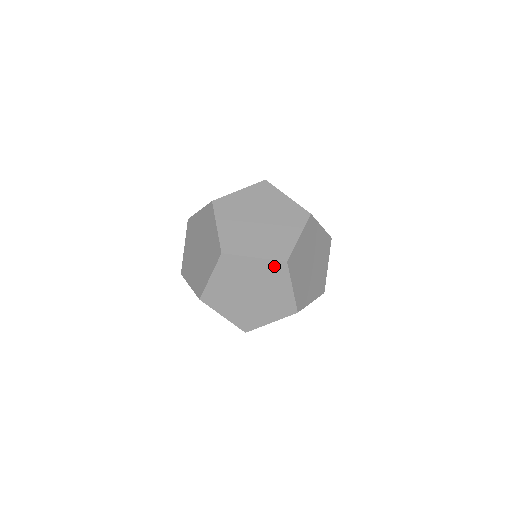
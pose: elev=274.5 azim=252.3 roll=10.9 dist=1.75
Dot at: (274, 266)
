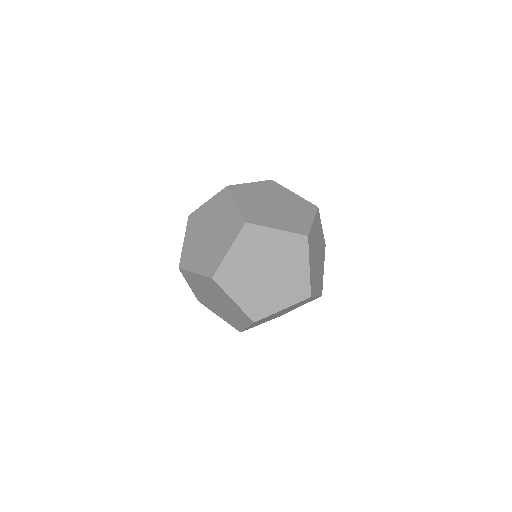
Dot at: (295, 240)
